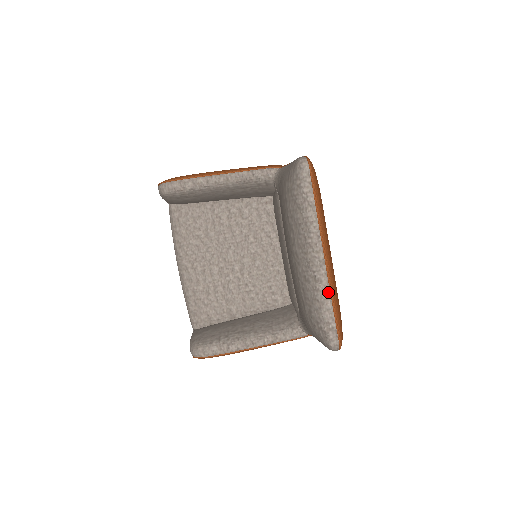
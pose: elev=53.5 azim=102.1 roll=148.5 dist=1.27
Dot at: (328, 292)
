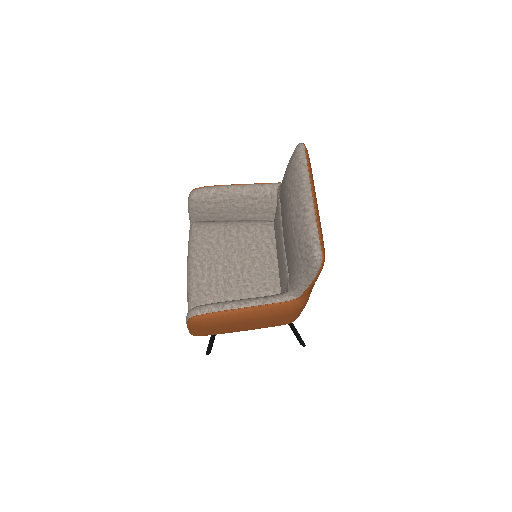
Dot at: (314, 217)
